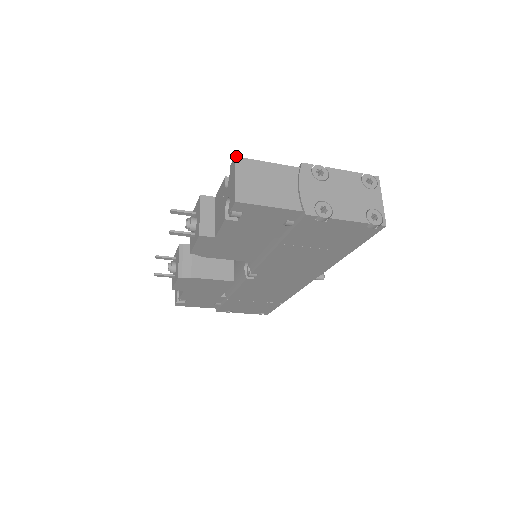
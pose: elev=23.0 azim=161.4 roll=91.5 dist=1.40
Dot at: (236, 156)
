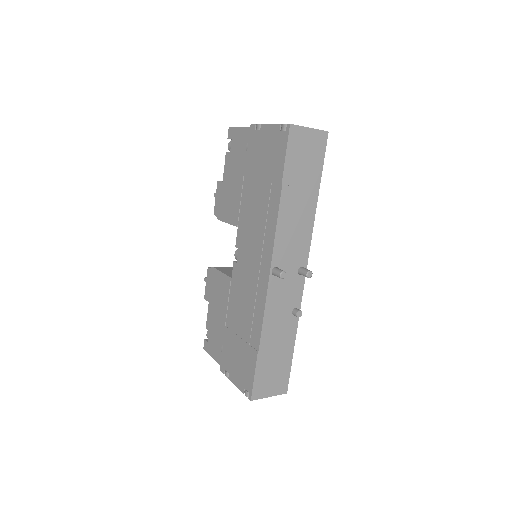
Dot at: occluded
